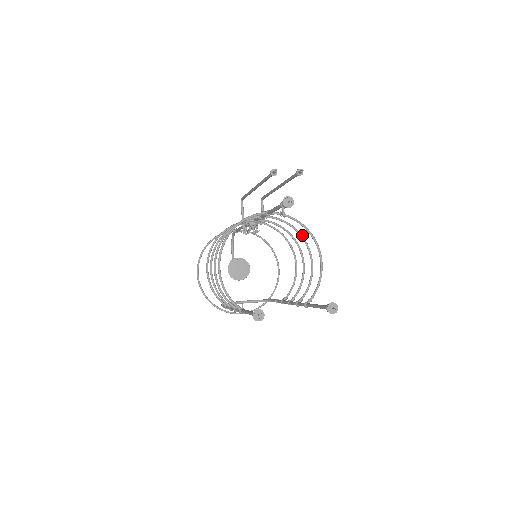
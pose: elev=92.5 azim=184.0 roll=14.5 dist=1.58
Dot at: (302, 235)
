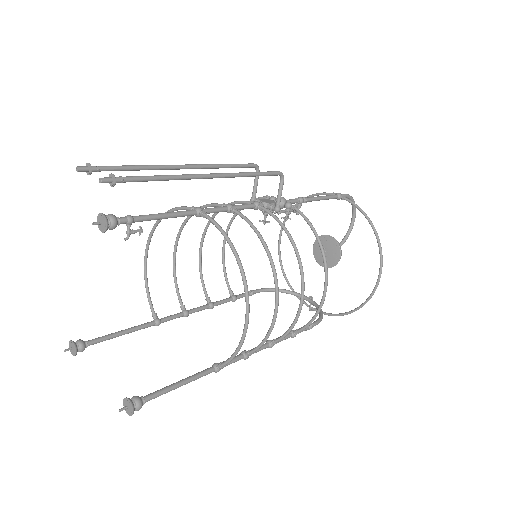
Dot at: (272, 262)
